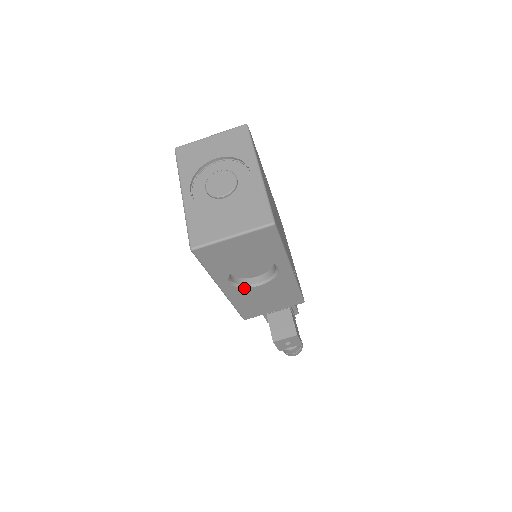
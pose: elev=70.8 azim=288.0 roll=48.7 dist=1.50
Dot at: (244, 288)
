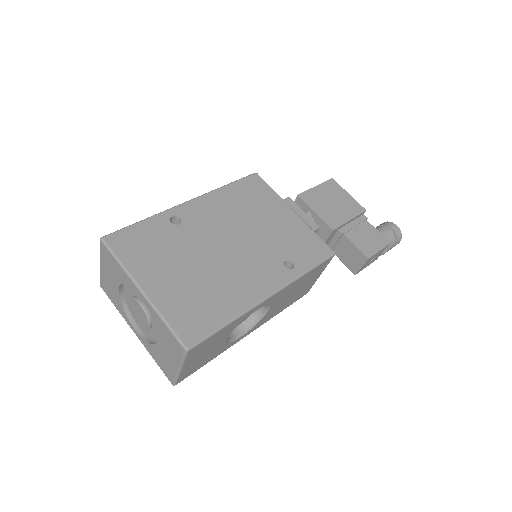
Dot at: (260, 320)
